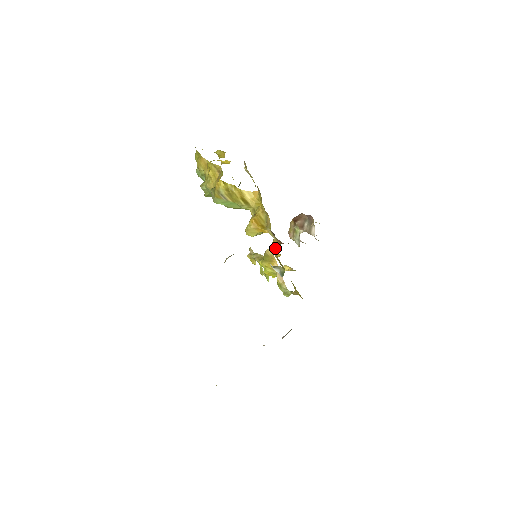
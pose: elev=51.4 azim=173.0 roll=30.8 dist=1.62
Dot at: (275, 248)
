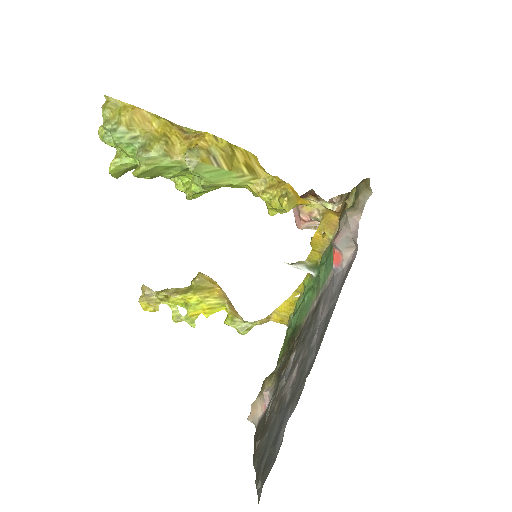
Dot at: (339, 216)
